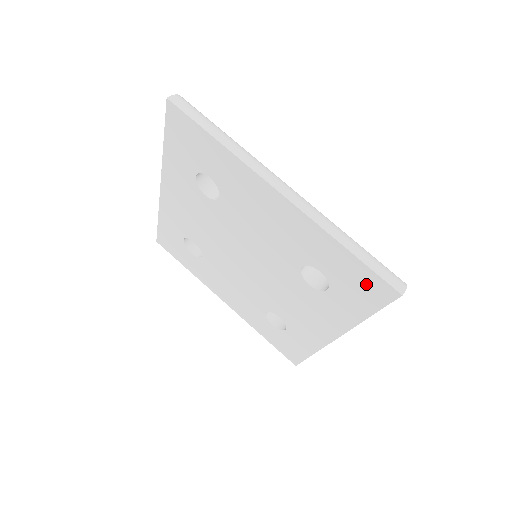
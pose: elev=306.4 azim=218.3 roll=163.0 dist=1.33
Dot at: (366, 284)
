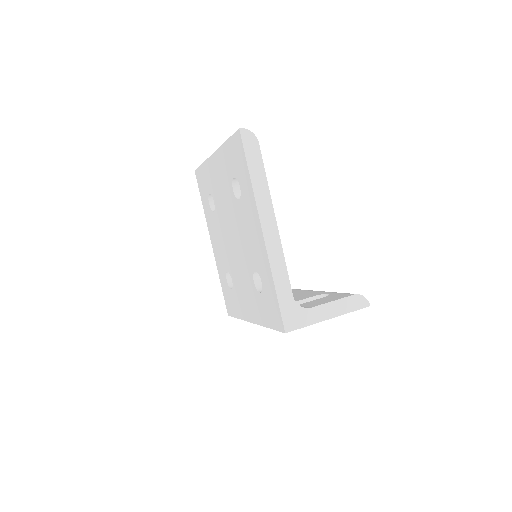
Dot at: (237, 149)
